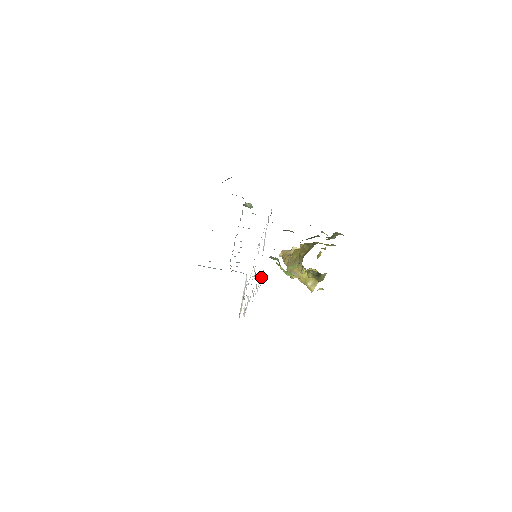
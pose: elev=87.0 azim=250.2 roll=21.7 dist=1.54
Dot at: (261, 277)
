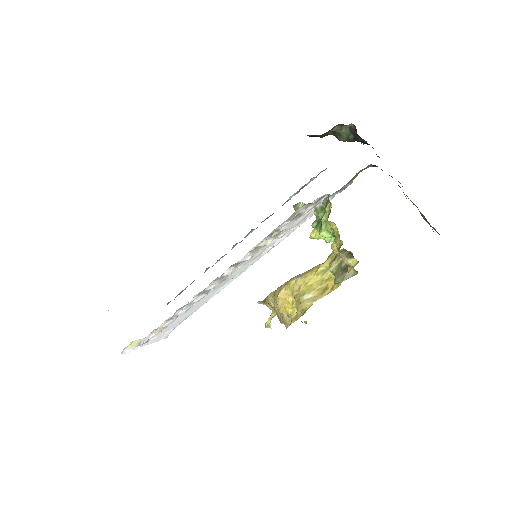
Dot at: (274, 235)
